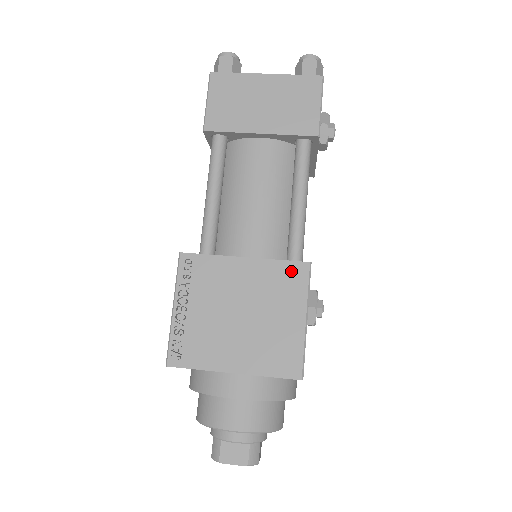
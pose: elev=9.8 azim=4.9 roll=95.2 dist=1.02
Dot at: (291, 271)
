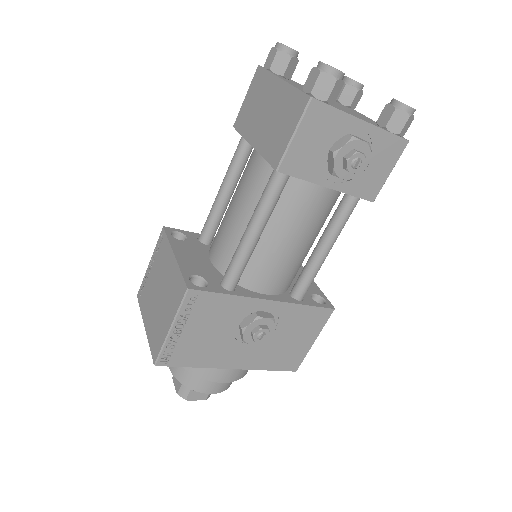
Dot at: (180, 285)
